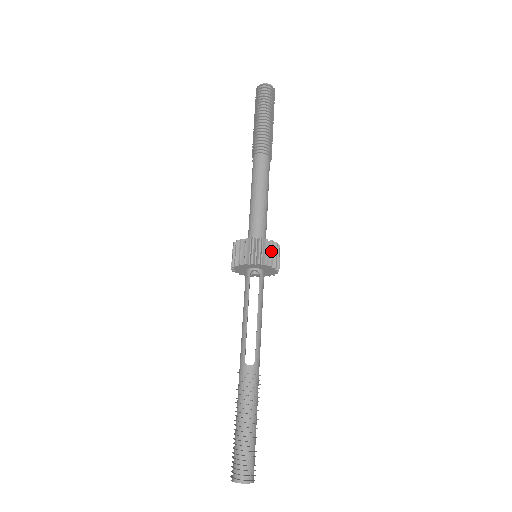
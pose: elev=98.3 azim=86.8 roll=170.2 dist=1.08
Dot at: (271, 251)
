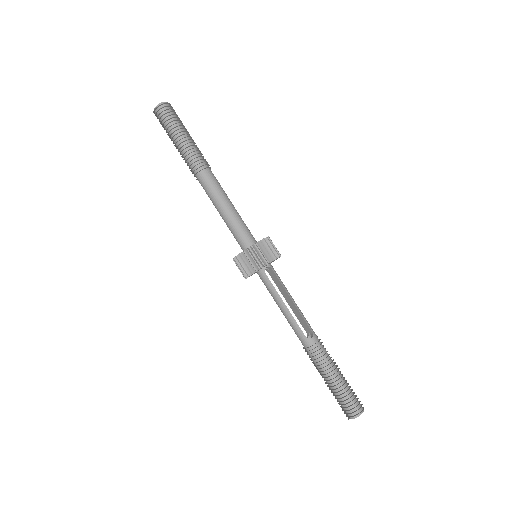
Dot at: (271, 246)
